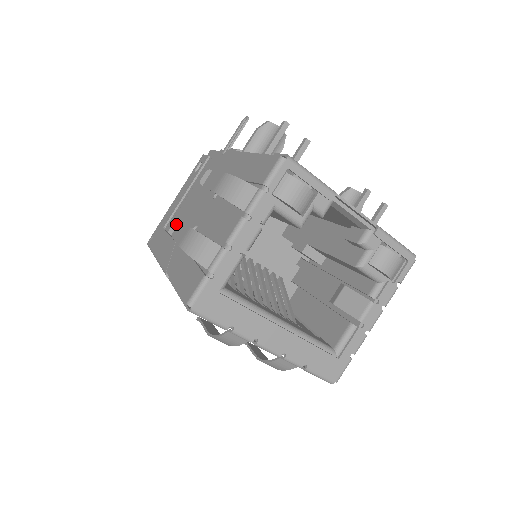
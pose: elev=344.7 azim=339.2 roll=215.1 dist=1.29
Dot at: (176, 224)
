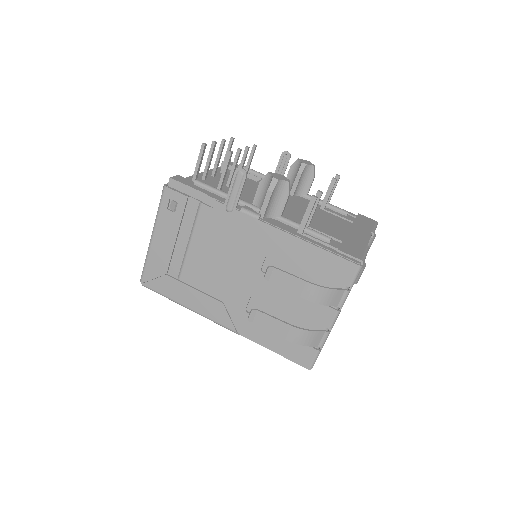
Dot at: (254, 314)
